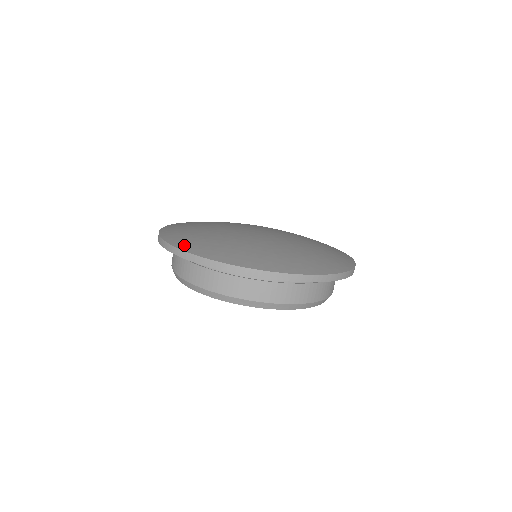
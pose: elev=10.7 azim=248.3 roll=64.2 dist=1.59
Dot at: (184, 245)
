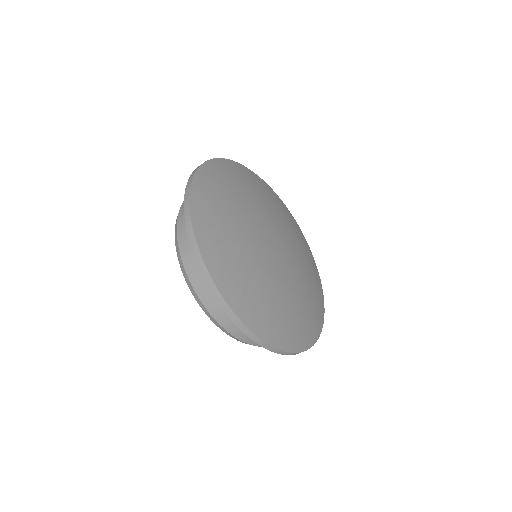
Dot at: (266, 333)
